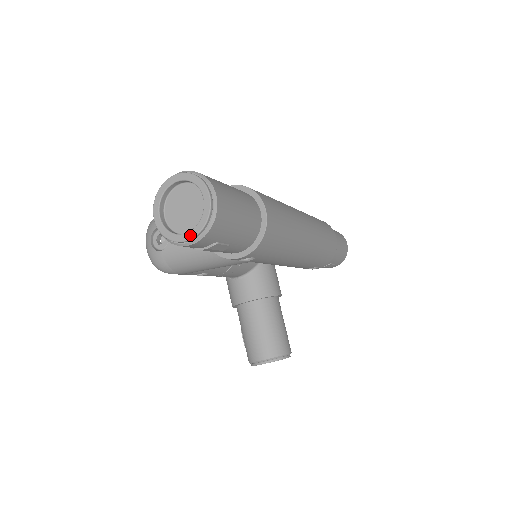
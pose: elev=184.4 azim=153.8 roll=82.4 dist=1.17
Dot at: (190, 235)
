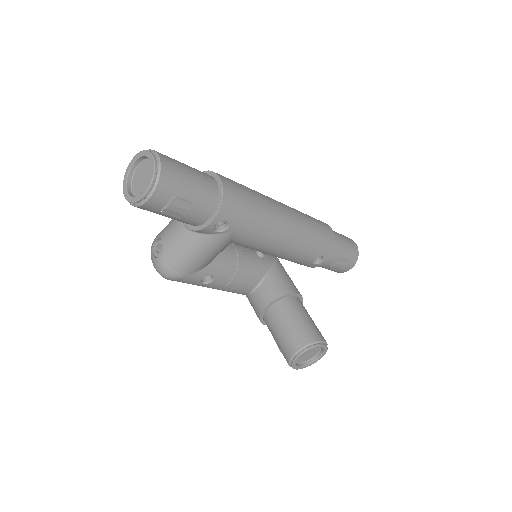
Dot at: (146, 188)
